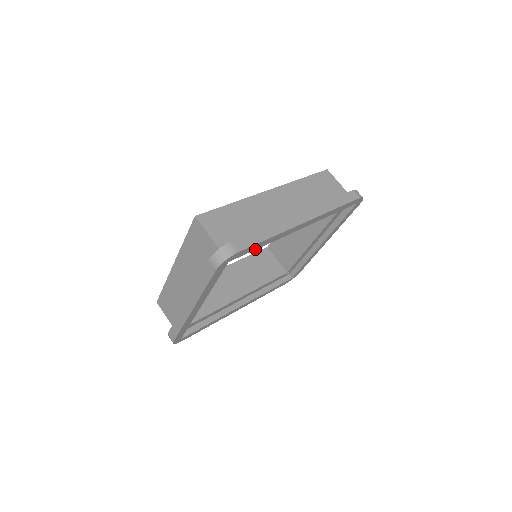
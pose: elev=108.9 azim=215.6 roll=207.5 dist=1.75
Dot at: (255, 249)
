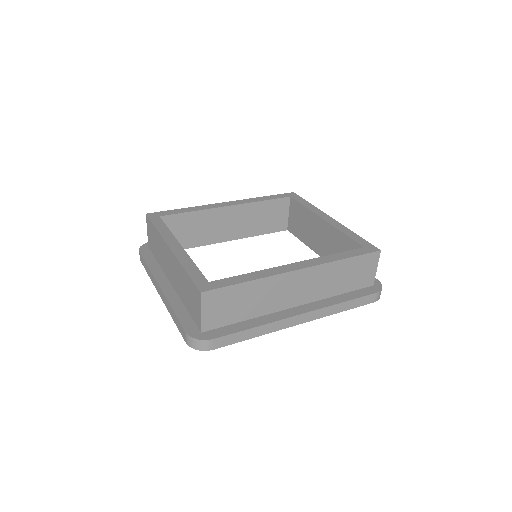
Dot at: occluded
